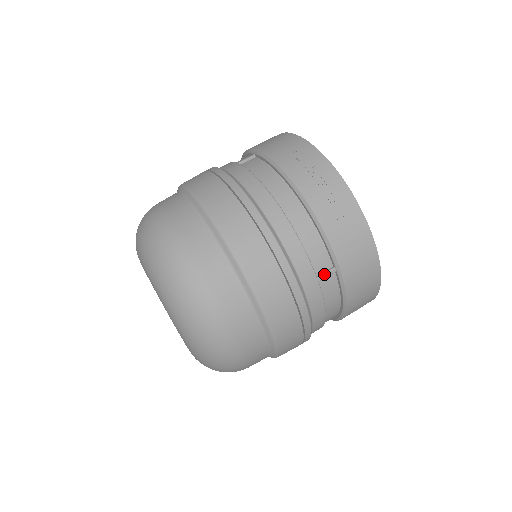
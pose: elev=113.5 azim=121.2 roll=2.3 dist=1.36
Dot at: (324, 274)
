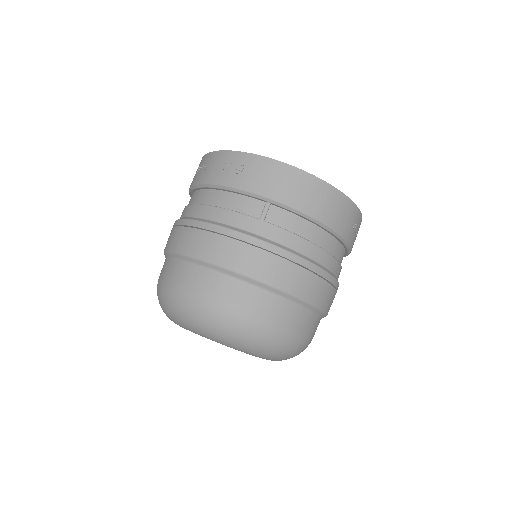
Dot at: (262, 213)
